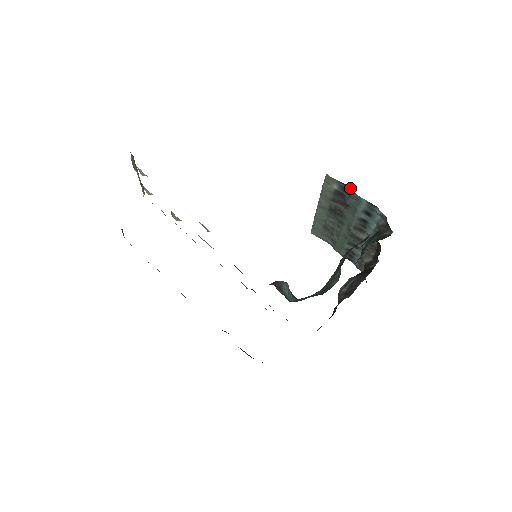
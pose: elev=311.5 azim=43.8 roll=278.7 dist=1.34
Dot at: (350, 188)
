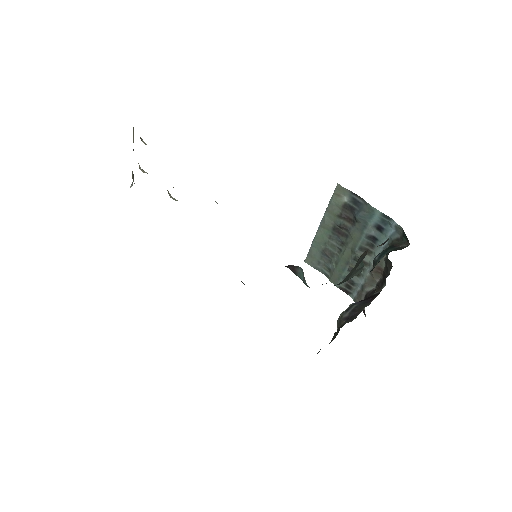
Dot at: (363, 199)
